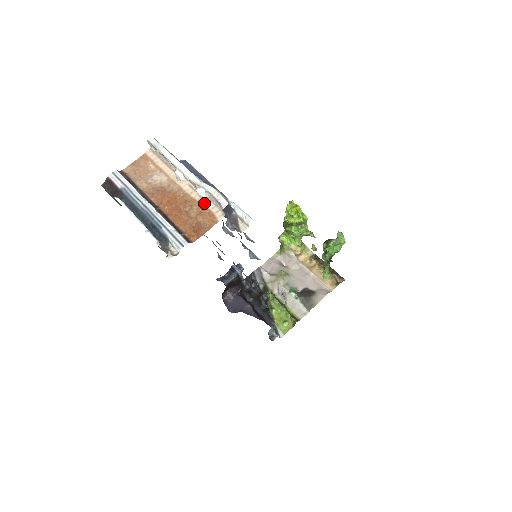
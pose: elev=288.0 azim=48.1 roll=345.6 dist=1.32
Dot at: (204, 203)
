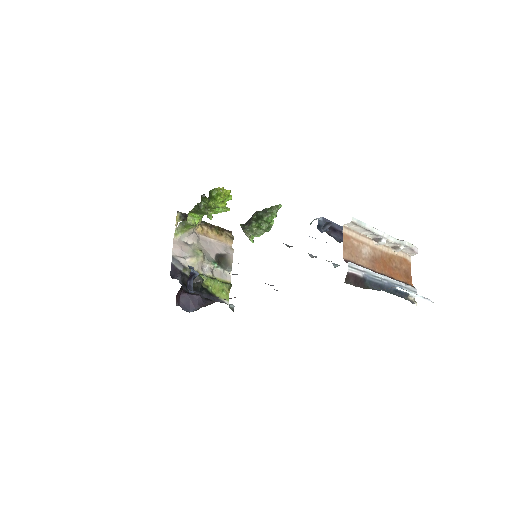
Dot at: (398, 254)
